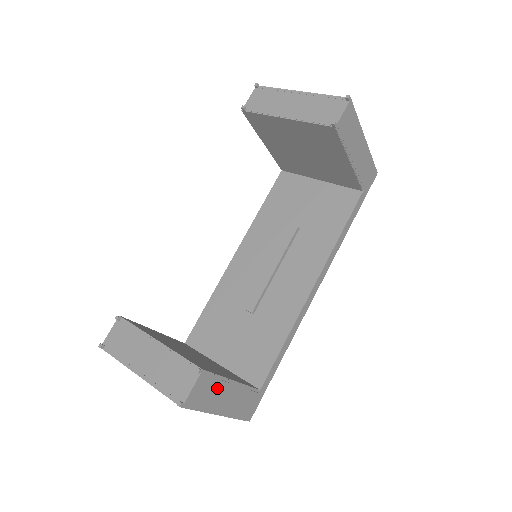
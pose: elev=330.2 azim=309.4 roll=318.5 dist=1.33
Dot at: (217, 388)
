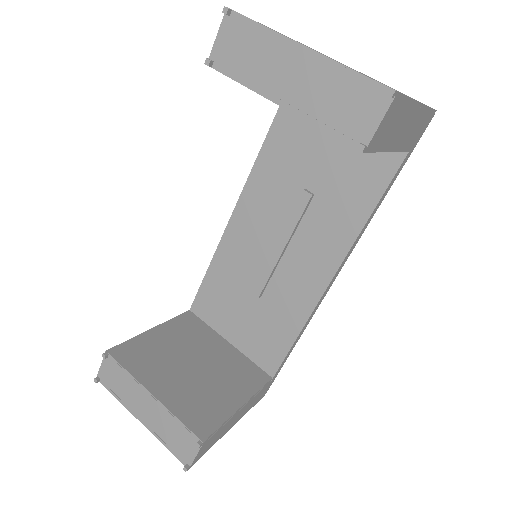
Dot at: (224, 427)
